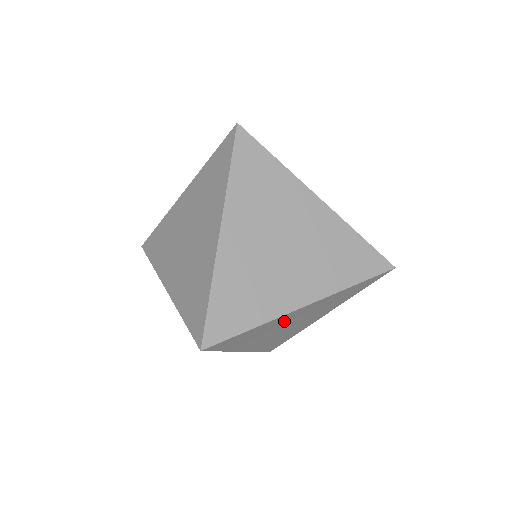
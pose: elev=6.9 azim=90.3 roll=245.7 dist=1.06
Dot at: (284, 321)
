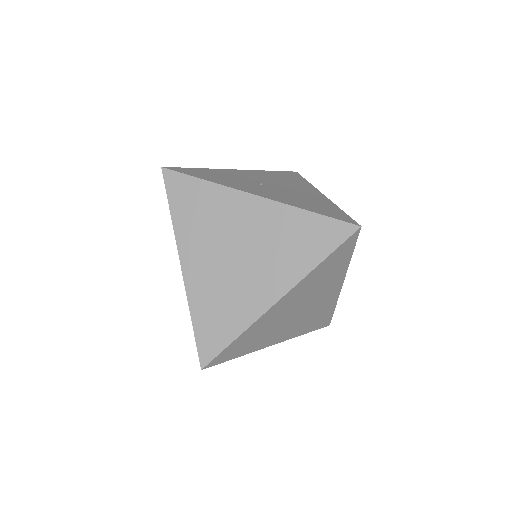
Dot at: (276, 316)
